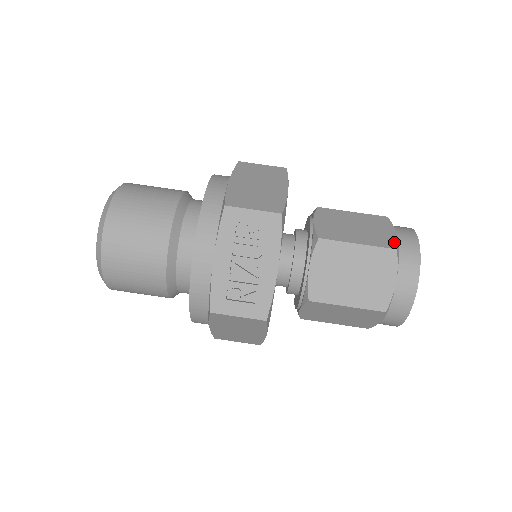
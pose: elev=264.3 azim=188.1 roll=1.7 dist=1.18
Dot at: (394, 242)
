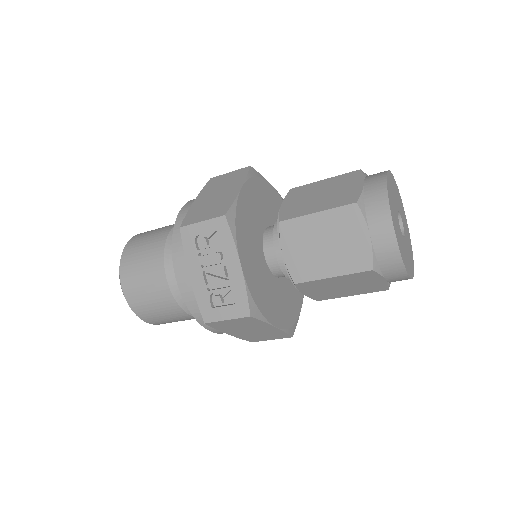
Dot at: (356, 195)
